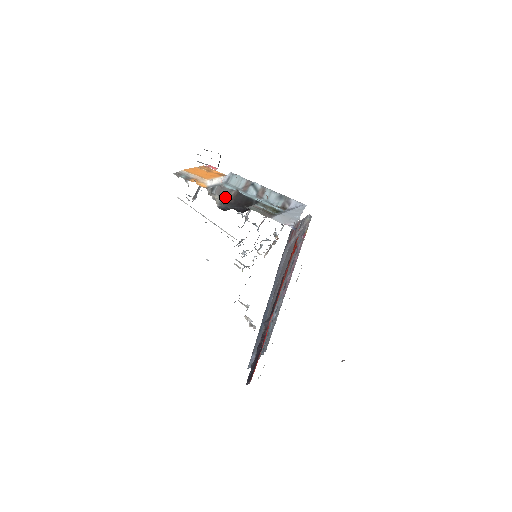
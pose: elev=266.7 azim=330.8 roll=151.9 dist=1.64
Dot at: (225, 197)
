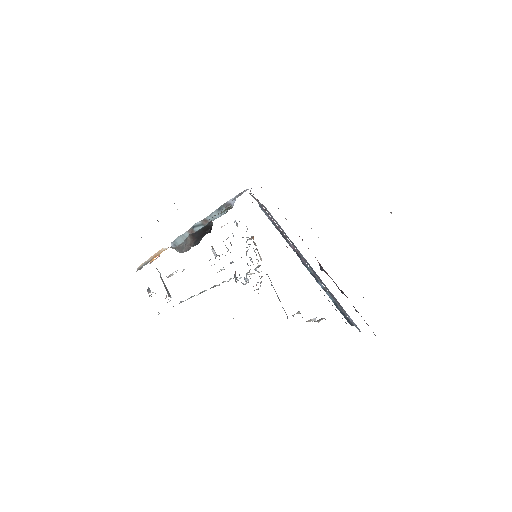
Dot at: occluded
